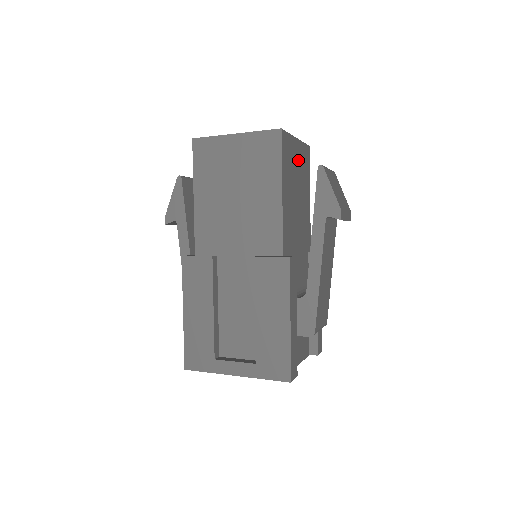
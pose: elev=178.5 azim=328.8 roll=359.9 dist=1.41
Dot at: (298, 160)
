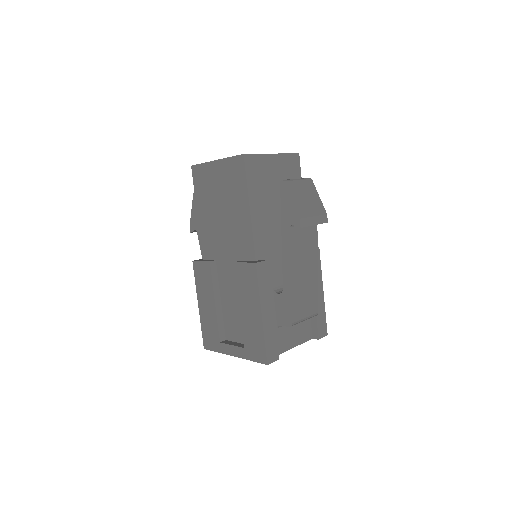
Dot at: (277, 172)
